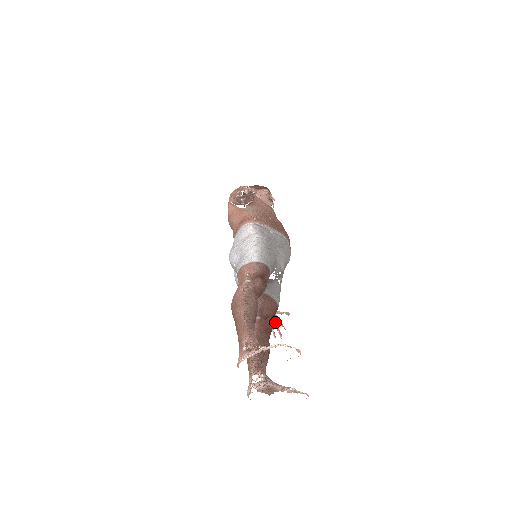
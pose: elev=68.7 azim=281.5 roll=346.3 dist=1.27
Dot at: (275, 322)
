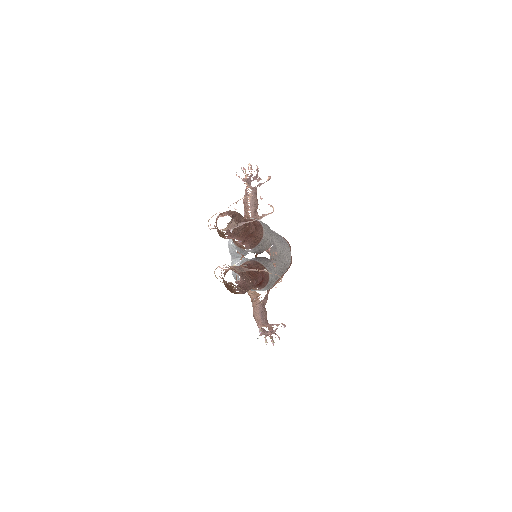
Dot at: (269, 332)
